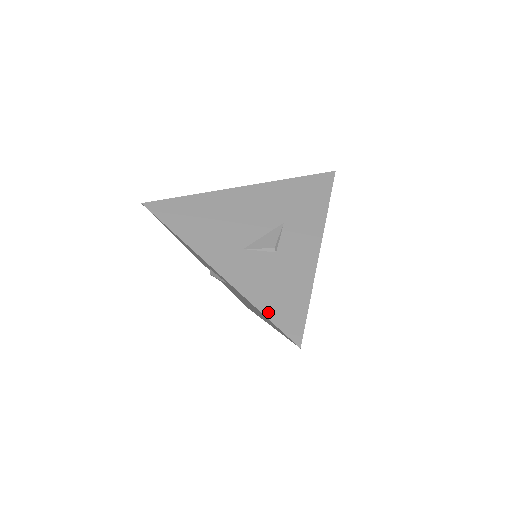
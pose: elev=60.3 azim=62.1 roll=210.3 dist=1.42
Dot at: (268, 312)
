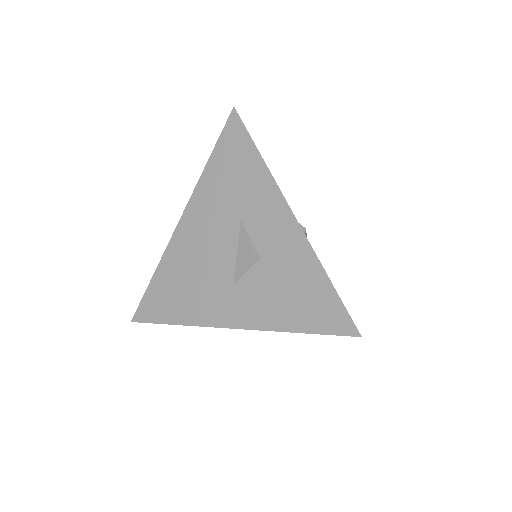
Dot at: (305, 327)
